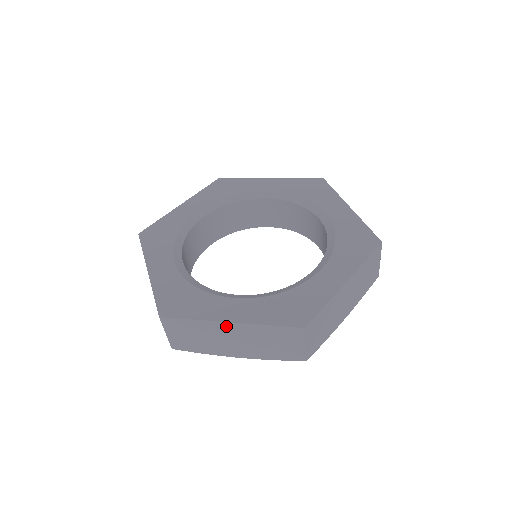
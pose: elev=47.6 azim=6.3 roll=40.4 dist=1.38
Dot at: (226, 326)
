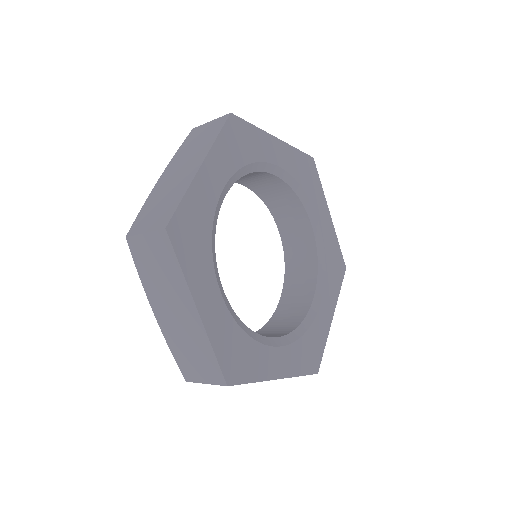
Dot at: occluded
